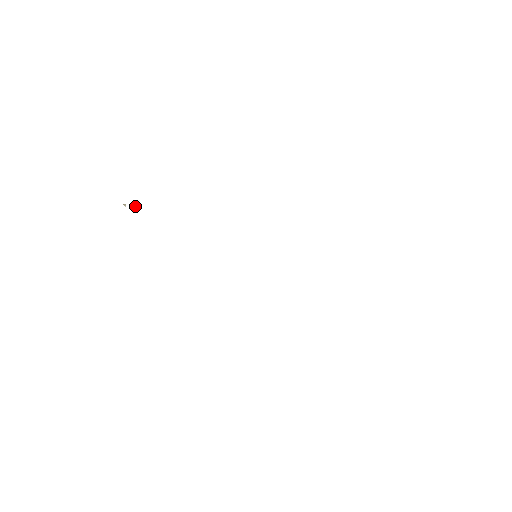
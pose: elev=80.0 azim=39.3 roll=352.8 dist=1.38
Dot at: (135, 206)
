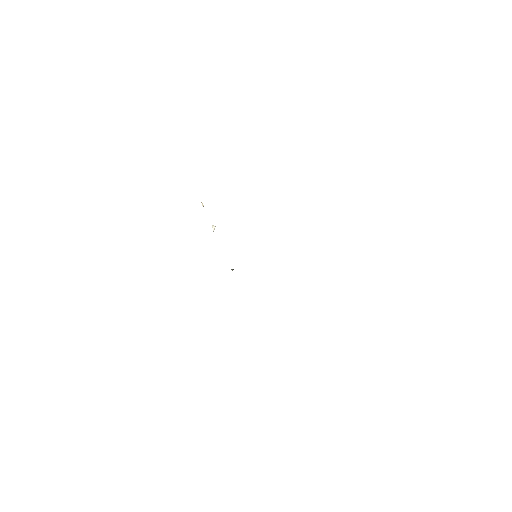
Dot at: (213, 226)
